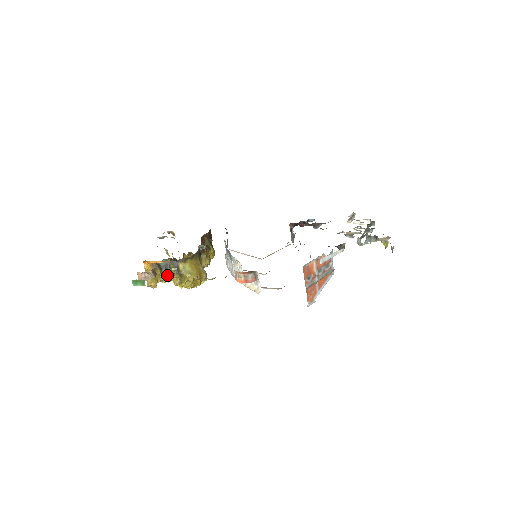
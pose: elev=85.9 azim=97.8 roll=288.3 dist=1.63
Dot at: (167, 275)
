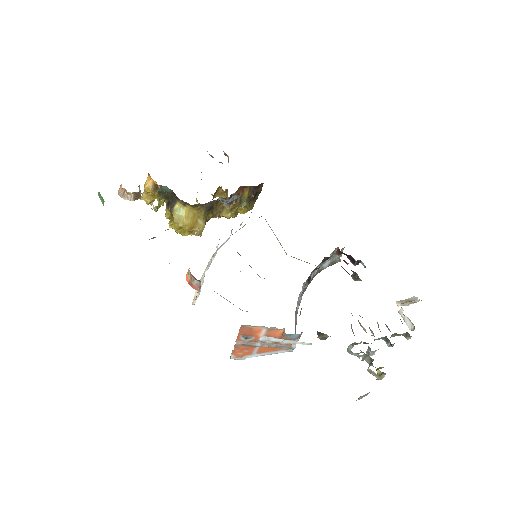
Dot at: occluded
